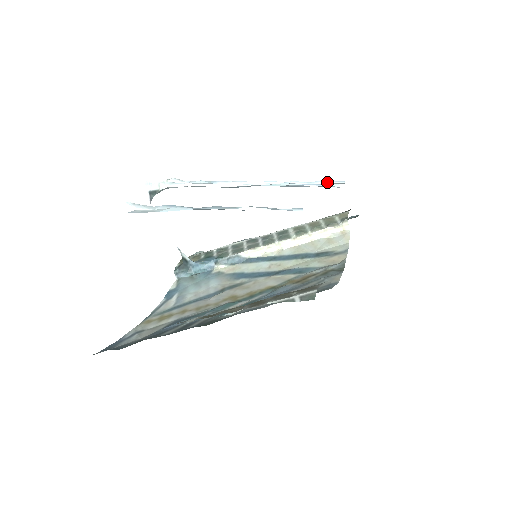
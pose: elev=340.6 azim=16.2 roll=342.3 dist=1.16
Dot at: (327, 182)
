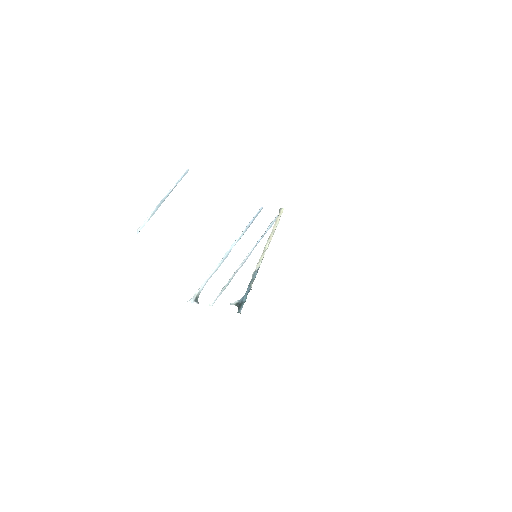
Dot at: (271, 224)
